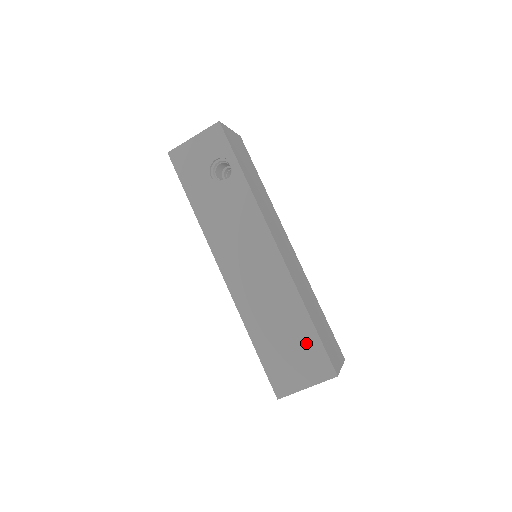
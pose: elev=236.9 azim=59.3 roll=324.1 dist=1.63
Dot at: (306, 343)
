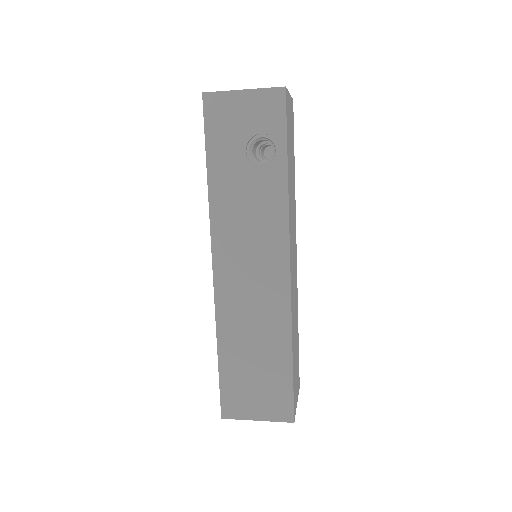
Dot at: (276, 379)
